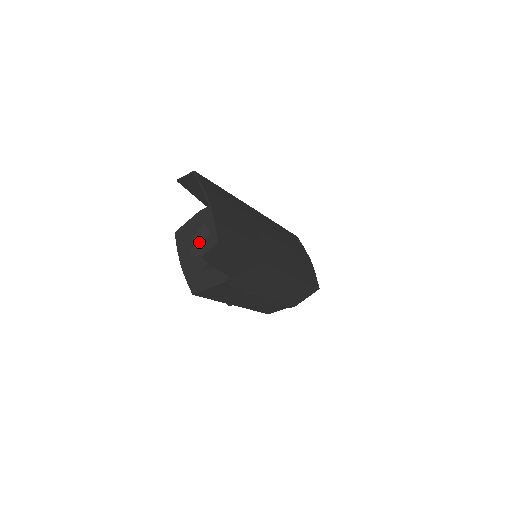
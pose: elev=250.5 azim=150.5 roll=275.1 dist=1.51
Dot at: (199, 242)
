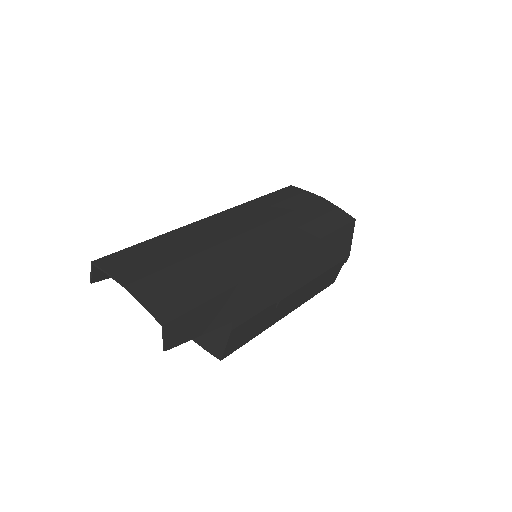
Dot at: occluded
